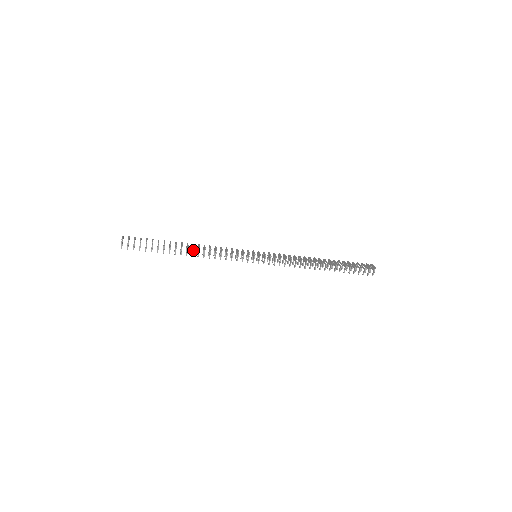
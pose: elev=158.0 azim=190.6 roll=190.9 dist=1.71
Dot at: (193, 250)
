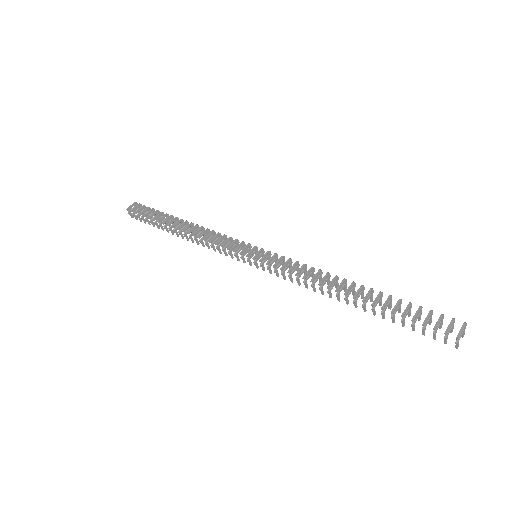
Dot at: (184, 234)
